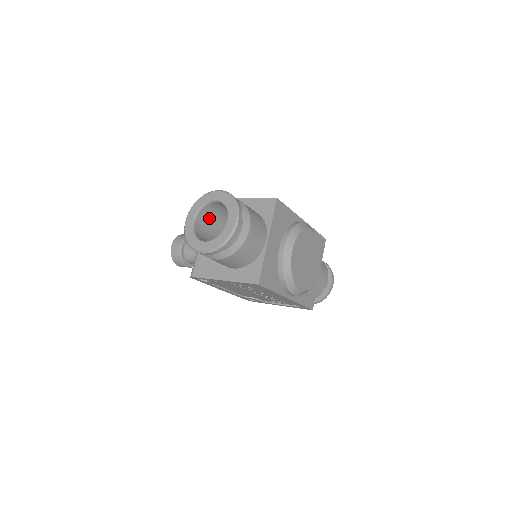
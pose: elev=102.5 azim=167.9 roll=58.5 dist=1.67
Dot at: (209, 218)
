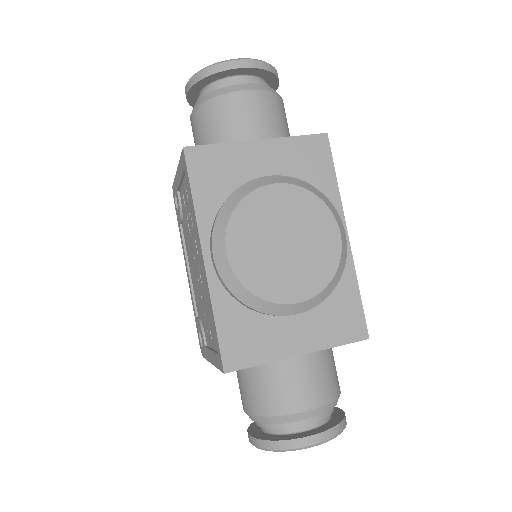
Dot at: occluded
